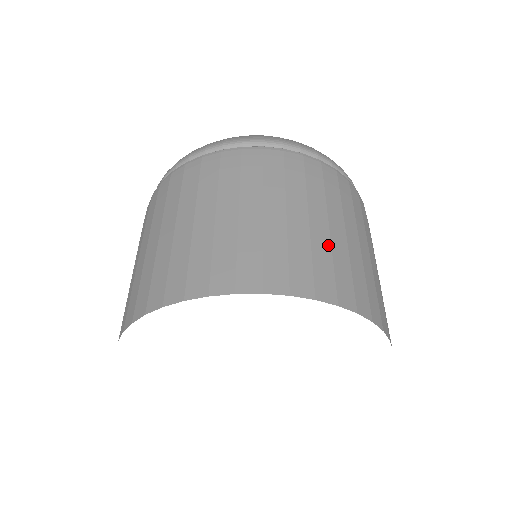
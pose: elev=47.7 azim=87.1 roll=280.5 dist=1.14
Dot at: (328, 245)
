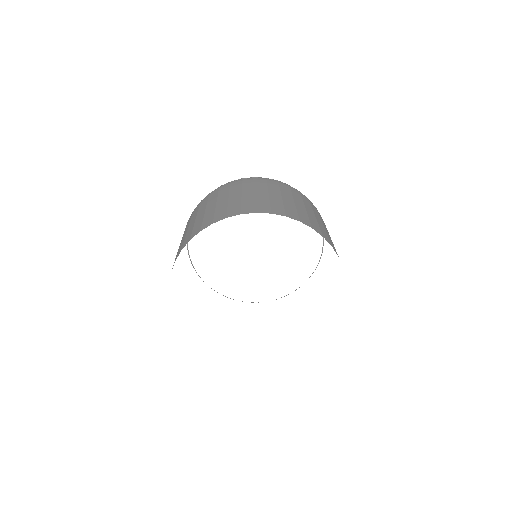
Dot at: (324, 229)
